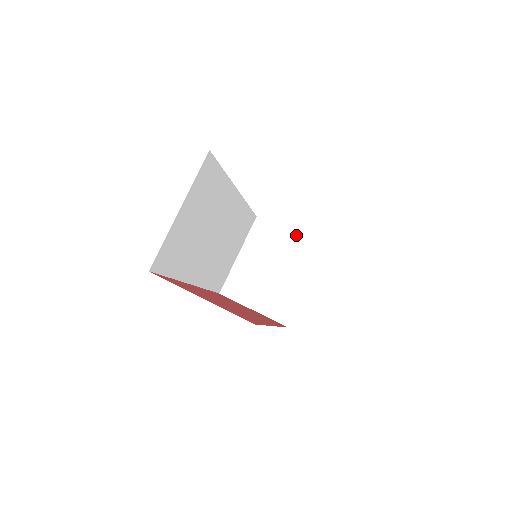
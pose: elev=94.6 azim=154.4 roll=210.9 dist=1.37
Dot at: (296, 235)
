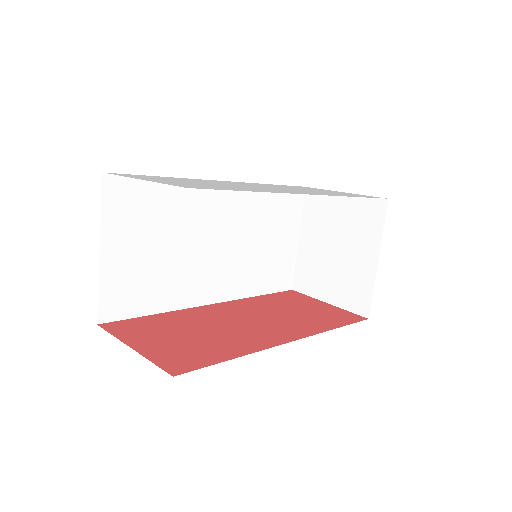
Dot at: occluded
